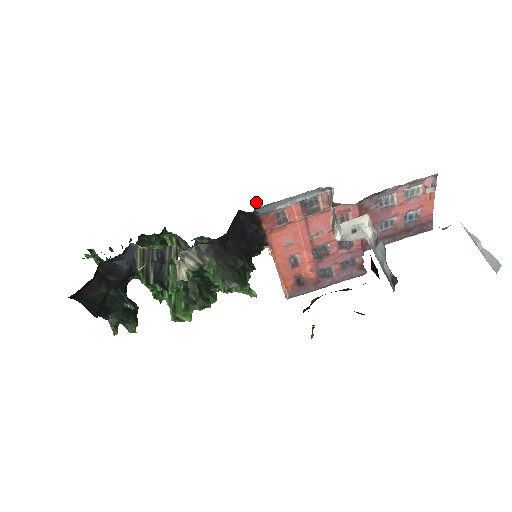
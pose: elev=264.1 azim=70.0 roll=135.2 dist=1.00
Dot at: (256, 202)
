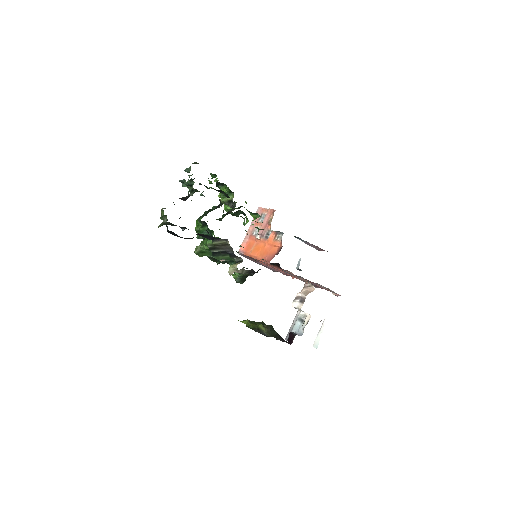
Dot at: (283, 233)
